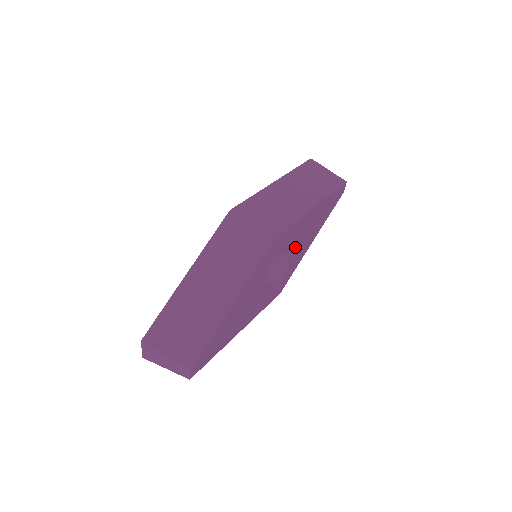
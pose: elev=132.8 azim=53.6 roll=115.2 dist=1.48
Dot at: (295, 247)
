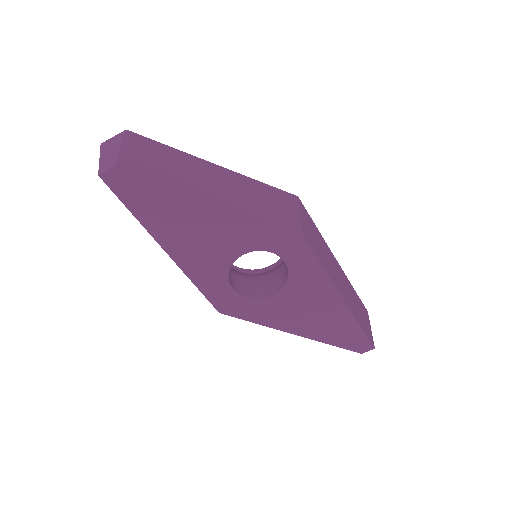
Dot at: (287, 295)
